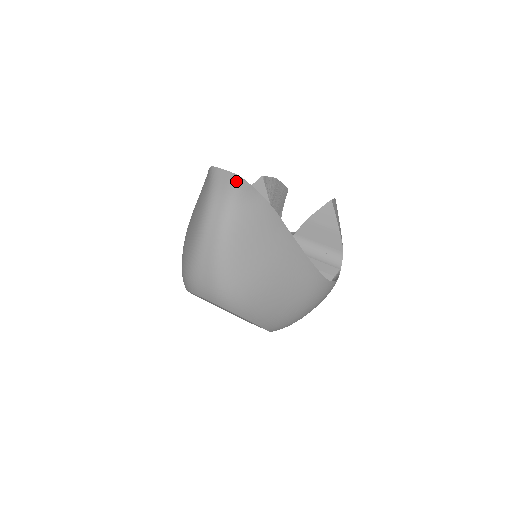
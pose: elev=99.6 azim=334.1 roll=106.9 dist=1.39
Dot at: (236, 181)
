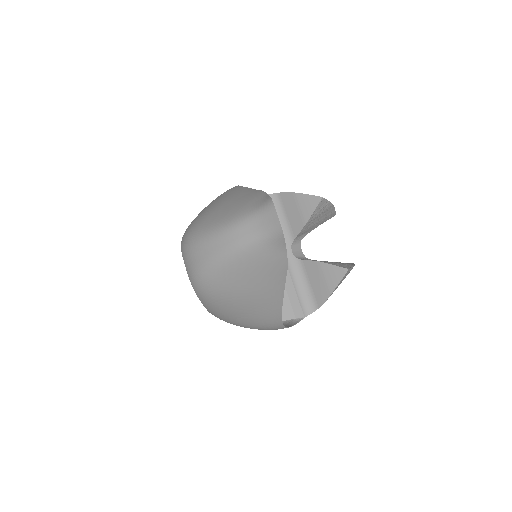
Dot at: (277, 231)
